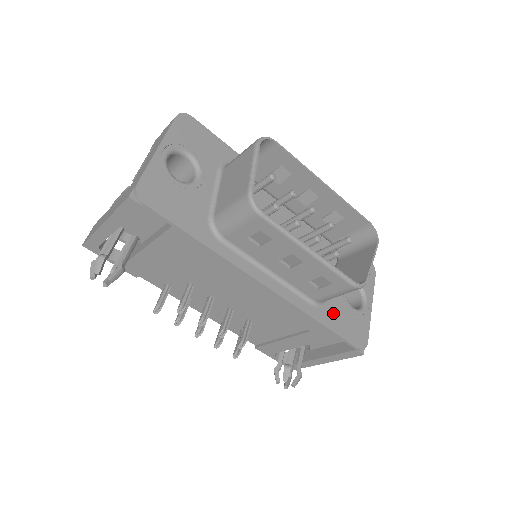
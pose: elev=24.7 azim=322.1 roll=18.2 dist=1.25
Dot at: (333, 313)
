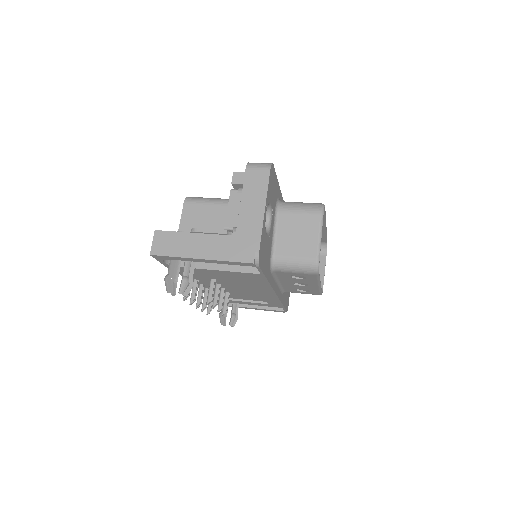
Dot at: (285, 294)
